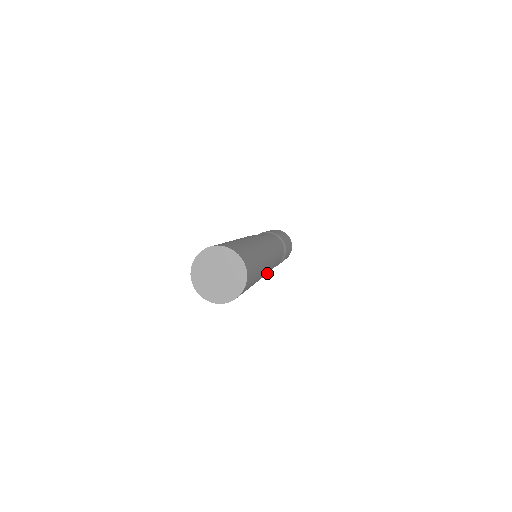
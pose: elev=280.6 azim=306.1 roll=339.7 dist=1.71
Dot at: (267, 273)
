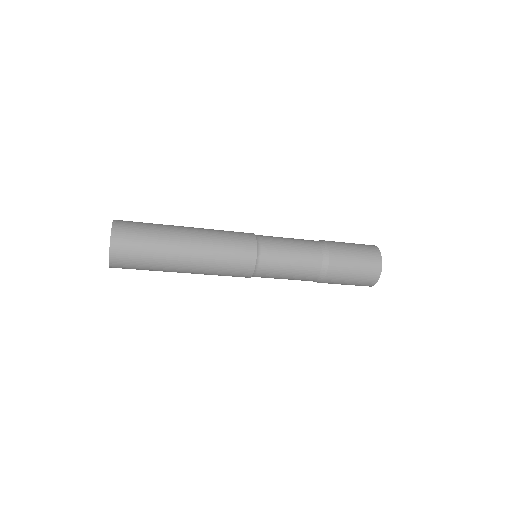
Dot at: occluded
